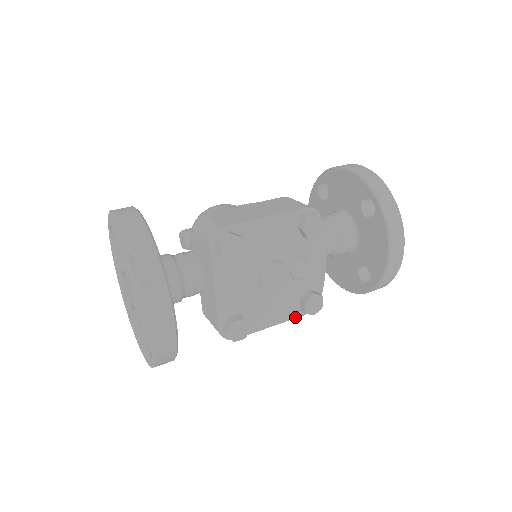
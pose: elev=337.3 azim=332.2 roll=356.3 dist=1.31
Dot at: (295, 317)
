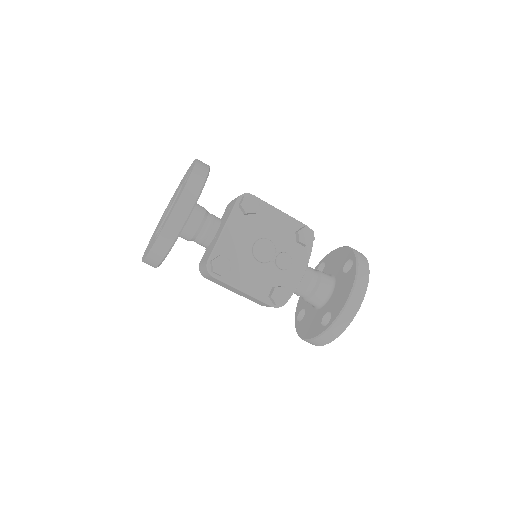
Dot at: (262, 299)
